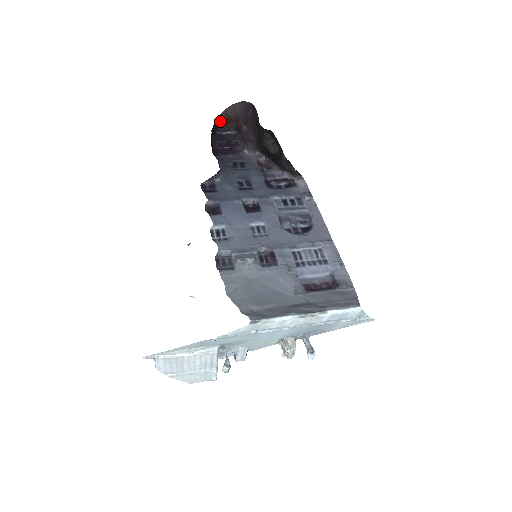
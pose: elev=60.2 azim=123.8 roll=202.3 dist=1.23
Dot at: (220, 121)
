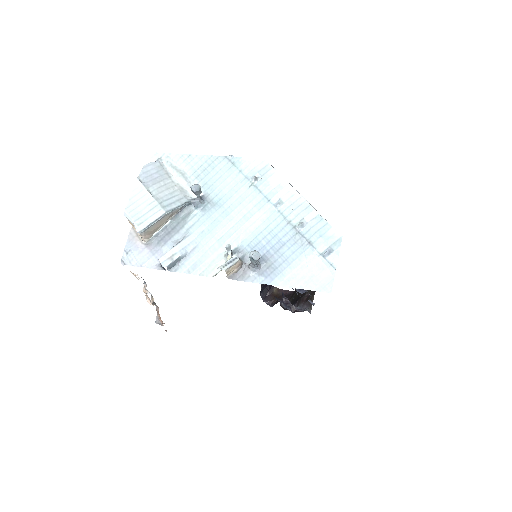
Dot at: (271, 291)
